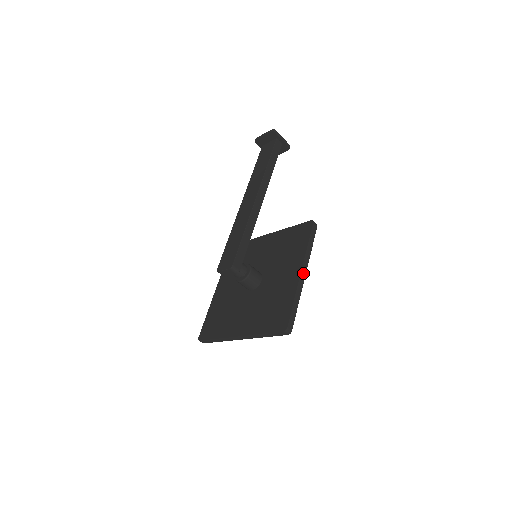
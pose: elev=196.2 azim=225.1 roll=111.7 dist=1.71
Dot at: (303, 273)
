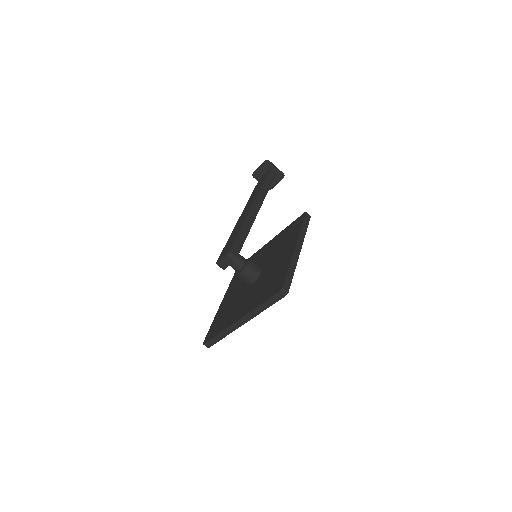
Dot at: (298, 248)
